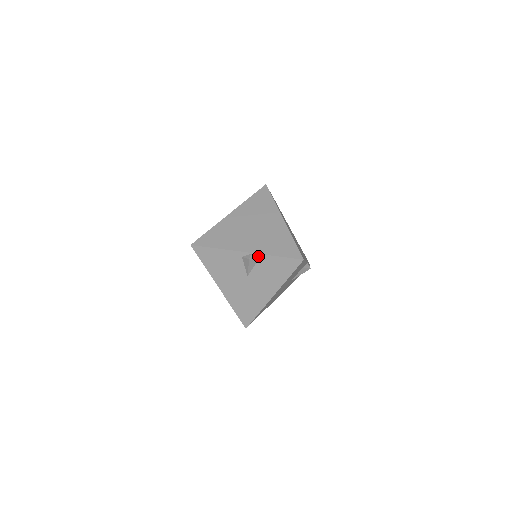
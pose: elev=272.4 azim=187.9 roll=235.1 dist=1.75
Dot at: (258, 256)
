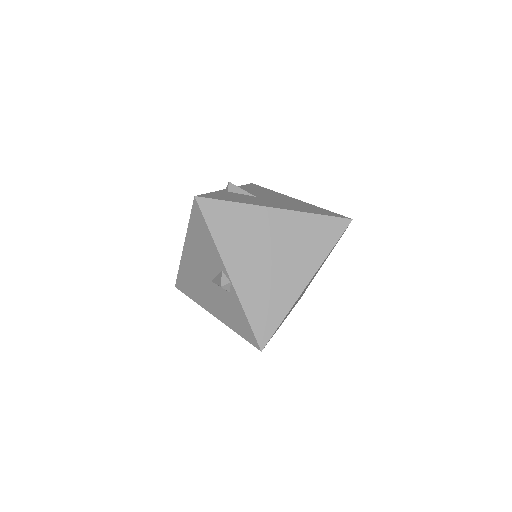
Dot at: (234, 292)
